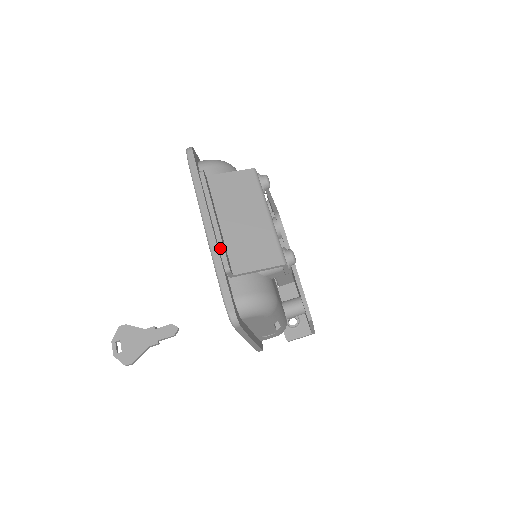
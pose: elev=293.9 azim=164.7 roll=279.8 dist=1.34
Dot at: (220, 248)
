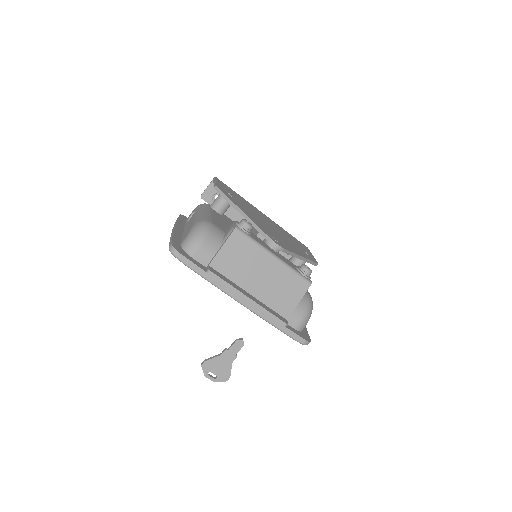
Dot at: (271, 317)
